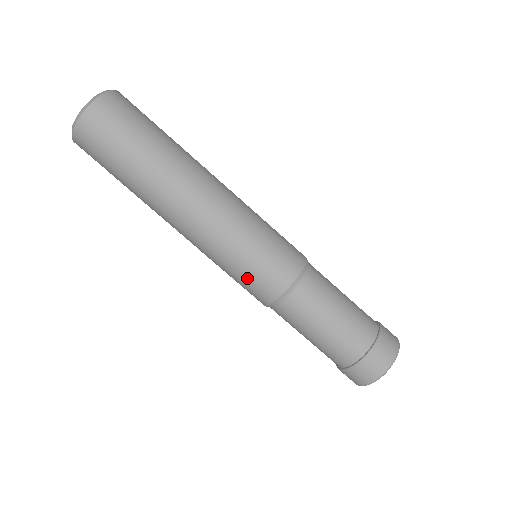
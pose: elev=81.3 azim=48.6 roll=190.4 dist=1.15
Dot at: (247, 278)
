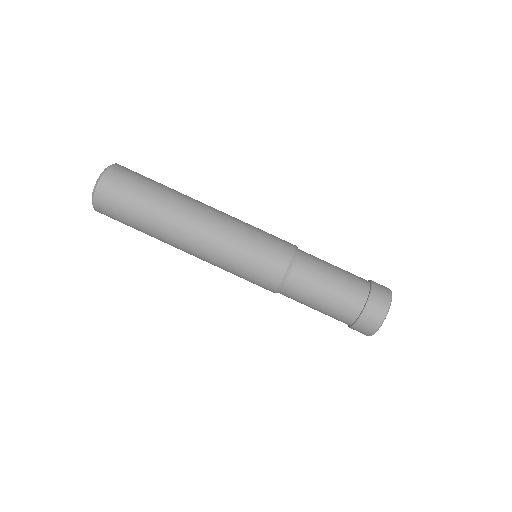
Dot at: (254, 270)
